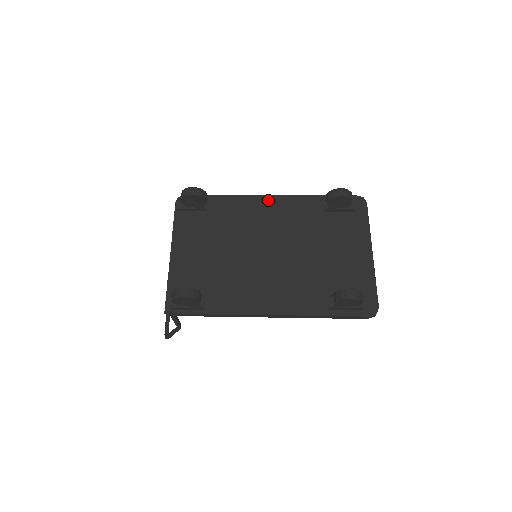
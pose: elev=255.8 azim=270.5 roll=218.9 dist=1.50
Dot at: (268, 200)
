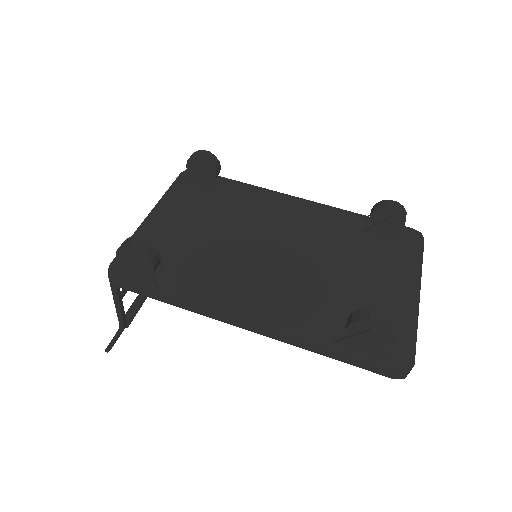
Dot at: (295, 201)
